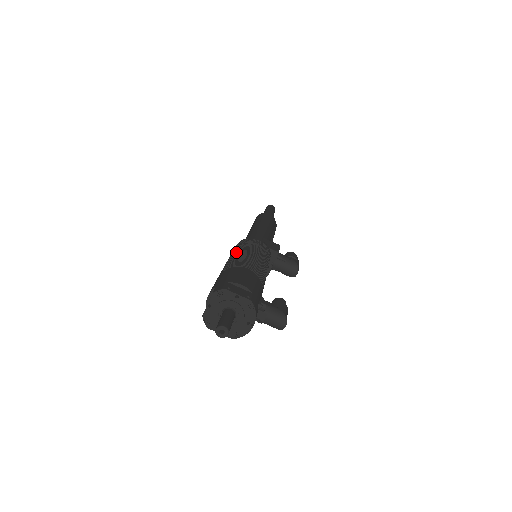
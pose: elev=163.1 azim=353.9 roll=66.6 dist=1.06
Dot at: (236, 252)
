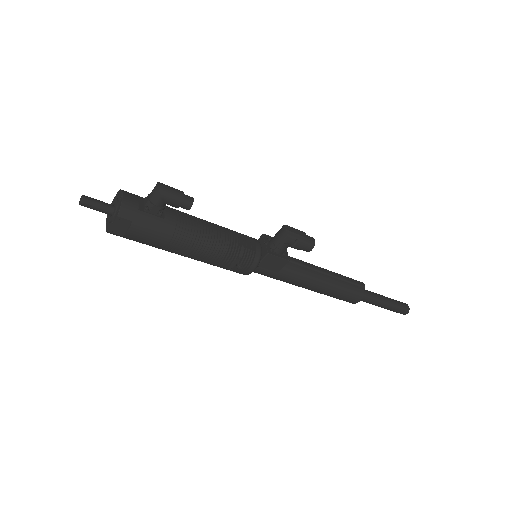
Dot at: occluded
